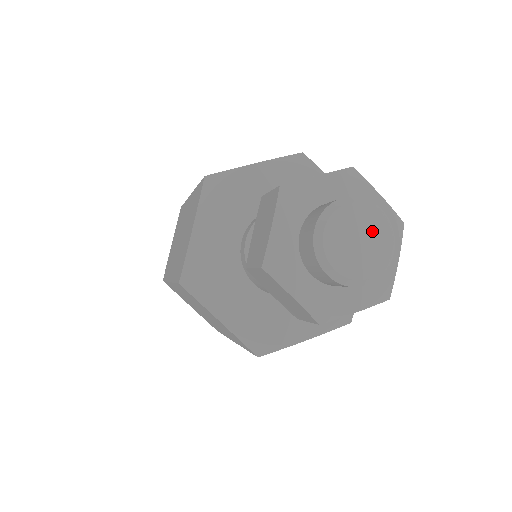
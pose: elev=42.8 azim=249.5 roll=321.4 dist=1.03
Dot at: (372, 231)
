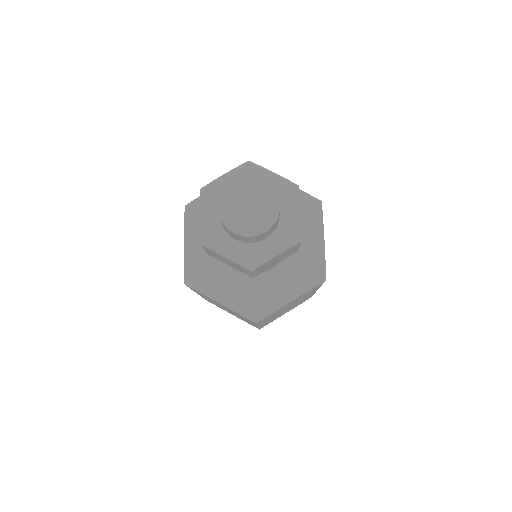
Dot at: (257, 196)
